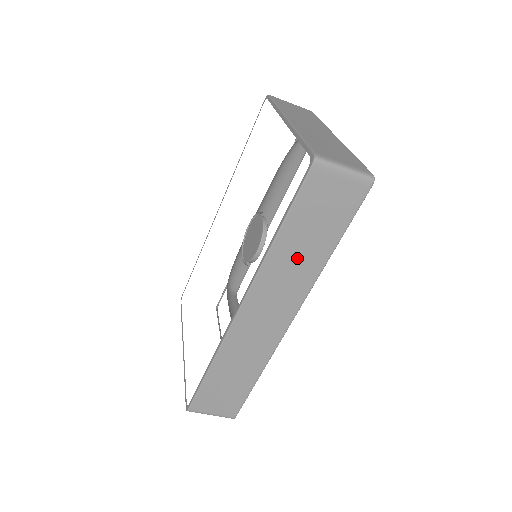
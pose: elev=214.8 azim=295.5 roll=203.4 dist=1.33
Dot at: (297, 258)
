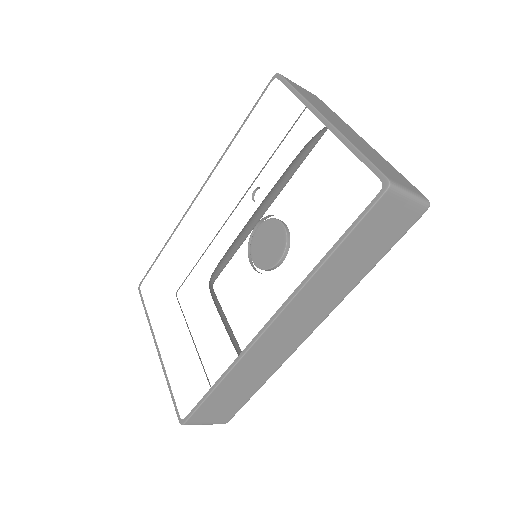
Dot at: (338, 278)
